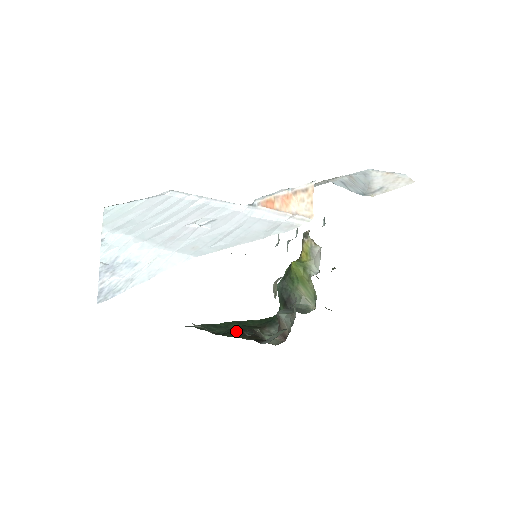
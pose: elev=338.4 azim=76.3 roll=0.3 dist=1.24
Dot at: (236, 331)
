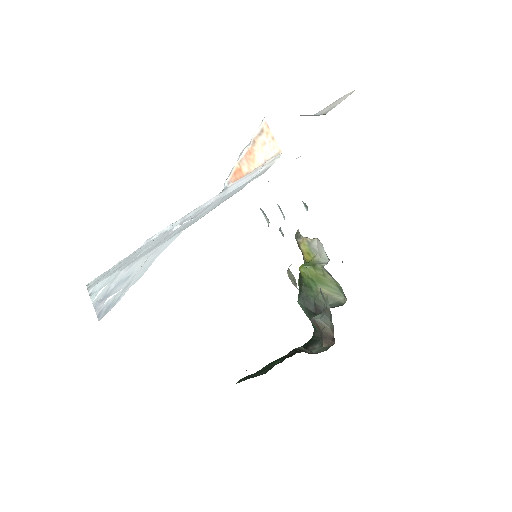
Dot at: occluded
